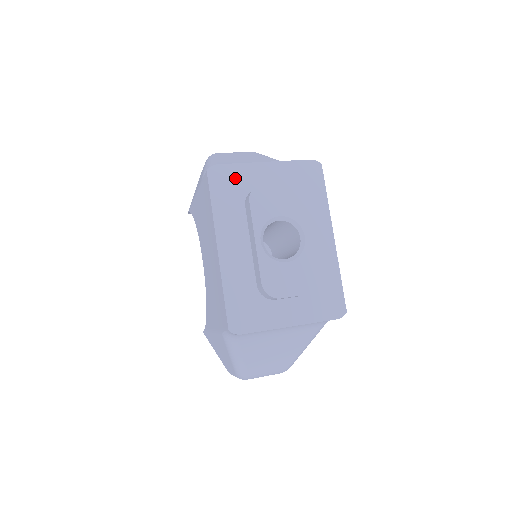
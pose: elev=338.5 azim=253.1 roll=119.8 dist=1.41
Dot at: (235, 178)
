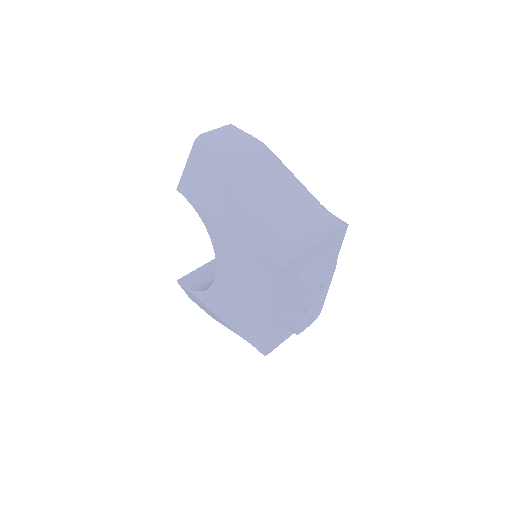
Dot at: (298, 264)
